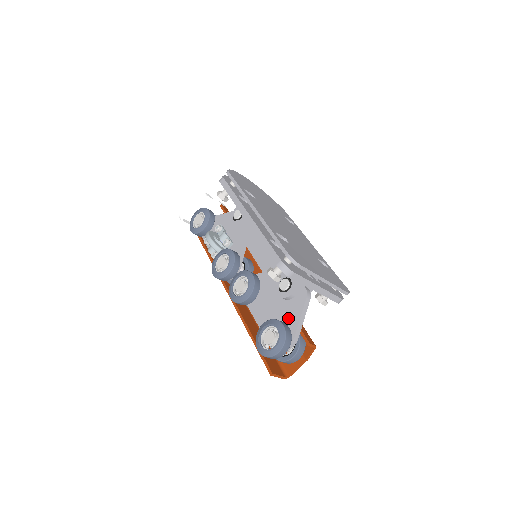
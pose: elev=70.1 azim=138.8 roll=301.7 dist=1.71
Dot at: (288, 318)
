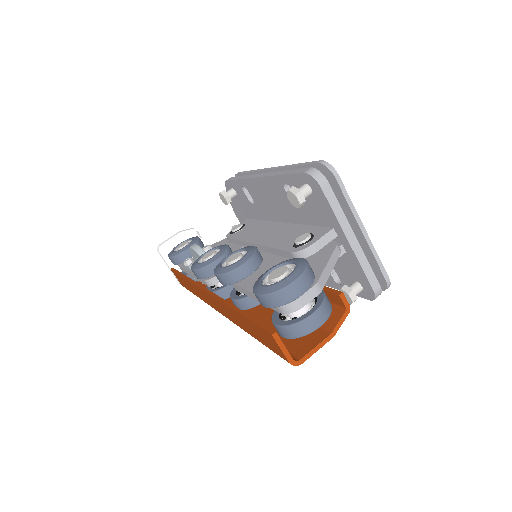
Dot at: occluded
